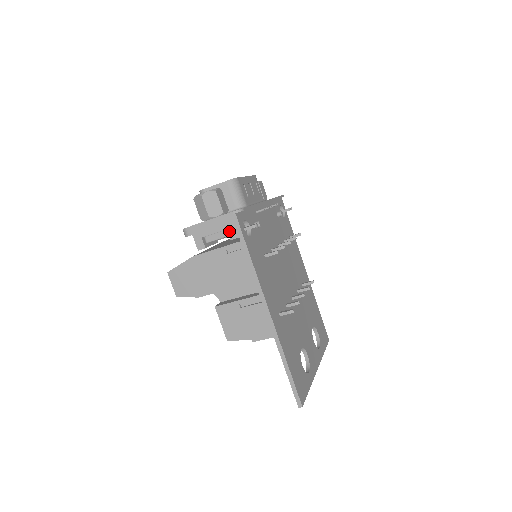
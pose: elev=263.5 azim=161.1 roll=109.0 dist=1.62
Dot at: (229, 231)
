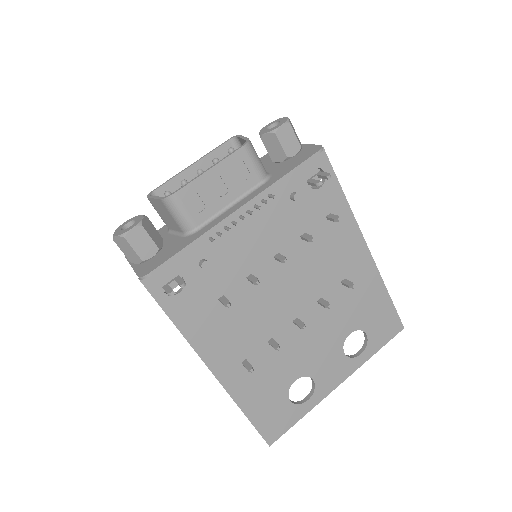
Dot at: occluded
